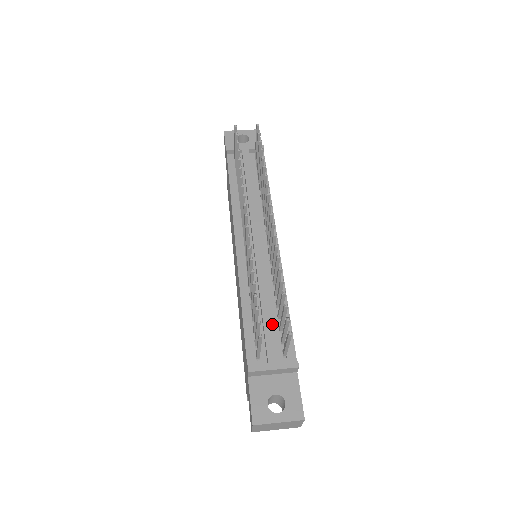
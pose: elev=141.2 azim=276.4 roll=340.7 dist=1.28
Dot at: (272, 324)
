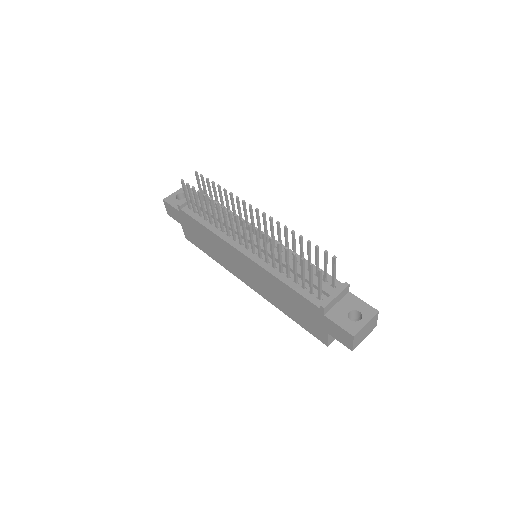
Dot at: occluded
